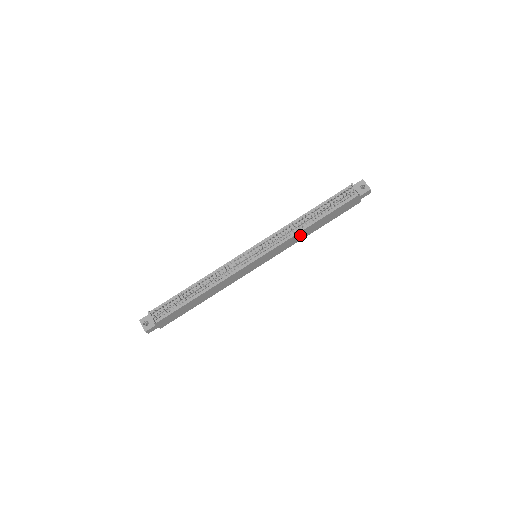
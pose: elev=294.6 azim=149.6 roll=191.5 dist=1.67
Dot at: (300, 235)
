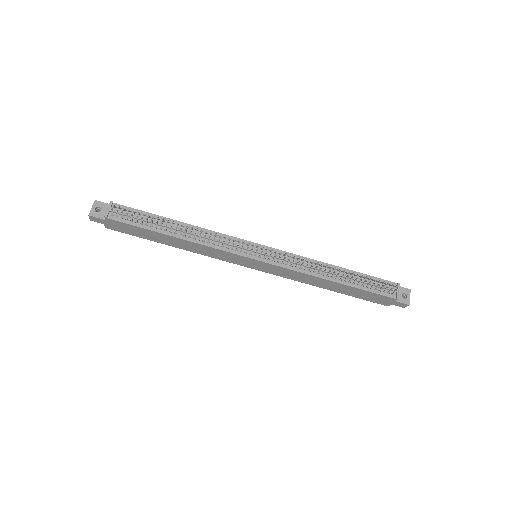
Dot at: (312, 279)
